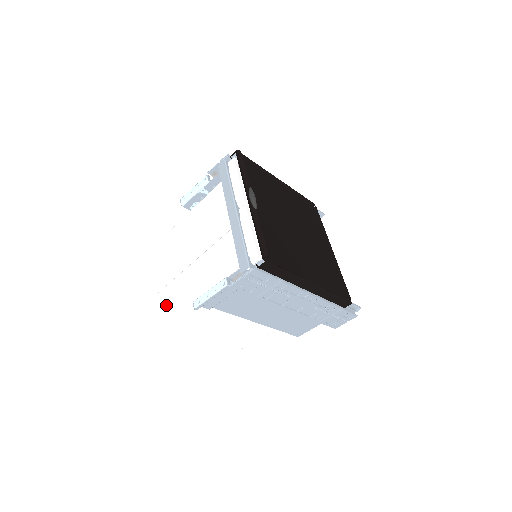
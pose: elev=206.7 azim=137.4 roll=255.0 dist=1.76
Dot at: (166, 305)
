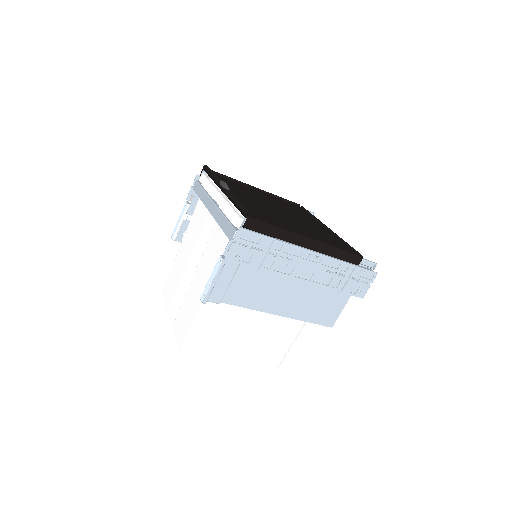
Dot at: (182, 327)
